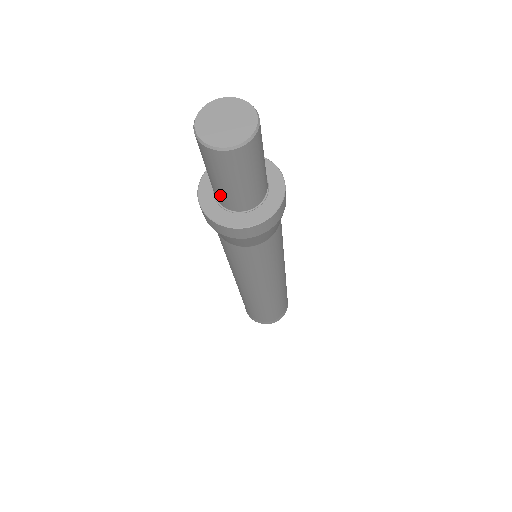
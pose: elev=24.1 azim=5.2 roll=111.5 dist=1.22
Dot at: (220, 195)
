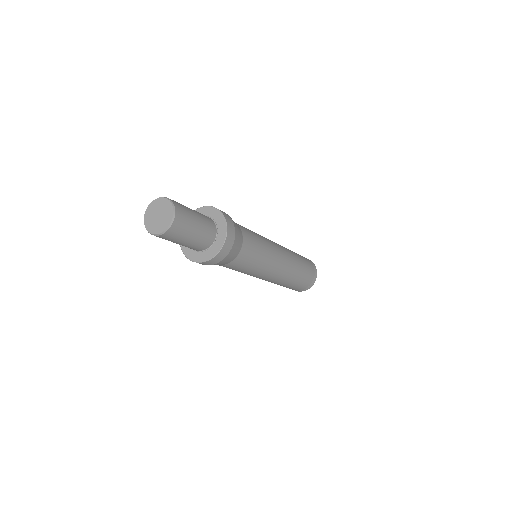
Dot at: occluded
